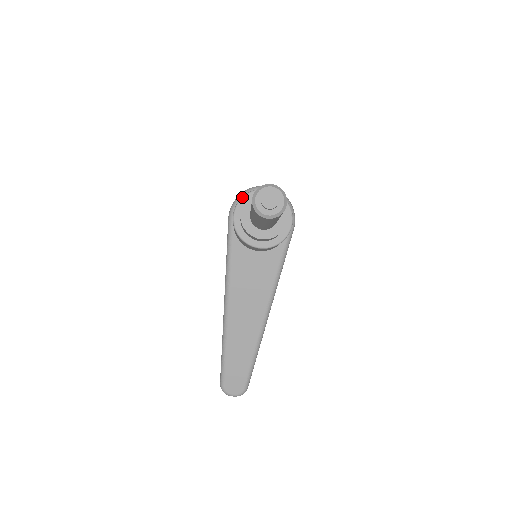
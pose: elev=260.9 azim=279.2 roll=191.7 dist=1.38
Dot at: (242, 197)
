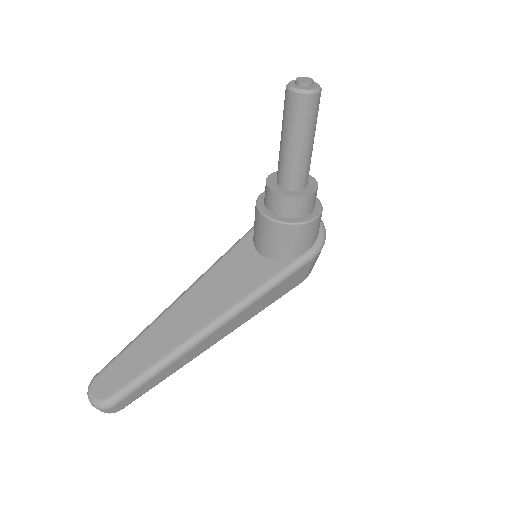
Dot at: occluded
